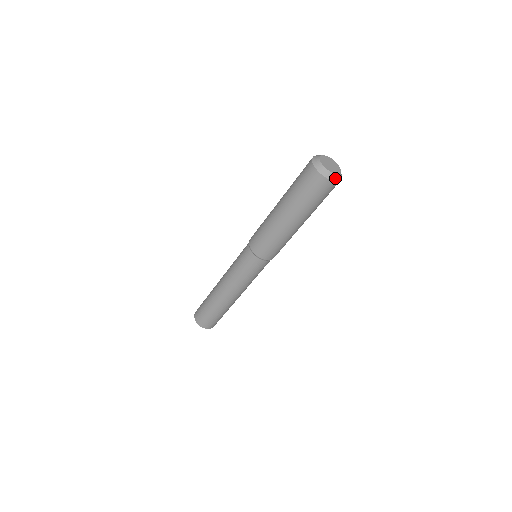
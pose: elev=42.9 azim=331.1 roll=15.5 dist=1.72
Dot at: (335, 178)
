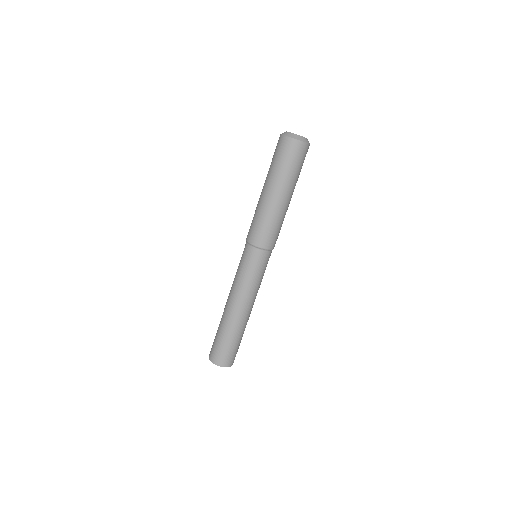
Dot at: (303, 140)
